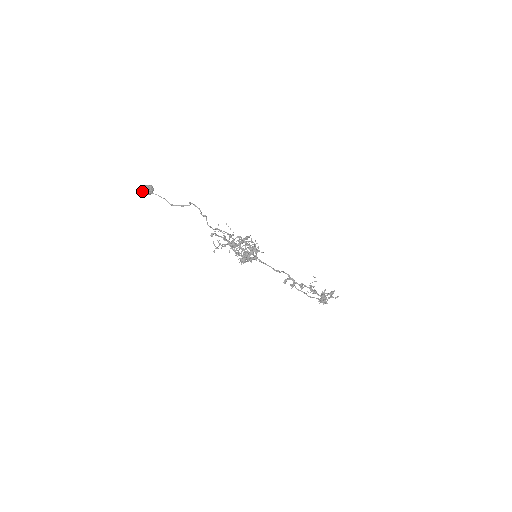
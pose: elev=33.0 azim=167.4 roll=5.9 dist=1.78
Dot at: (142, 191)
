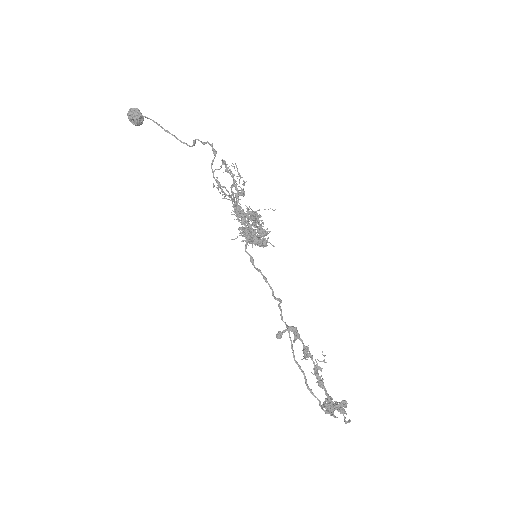
Dot at: (130, 110)
